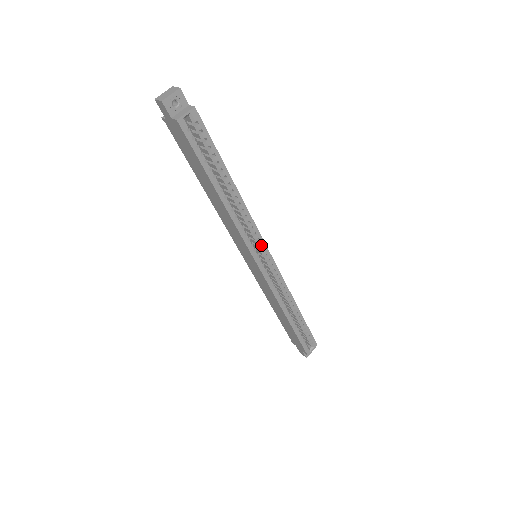
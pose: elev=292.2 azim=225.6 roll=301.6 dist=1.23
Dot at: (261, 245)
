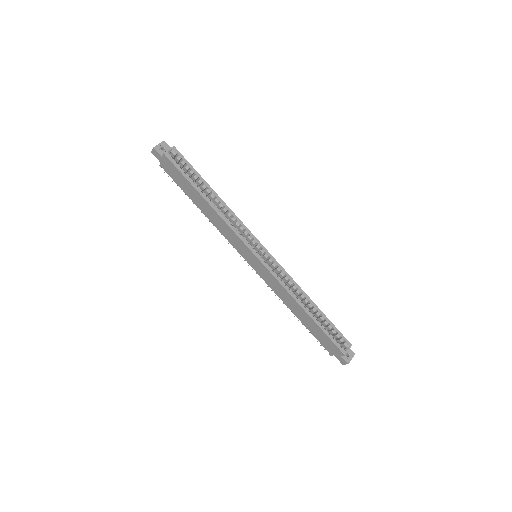
Dot at: (253, 240)
